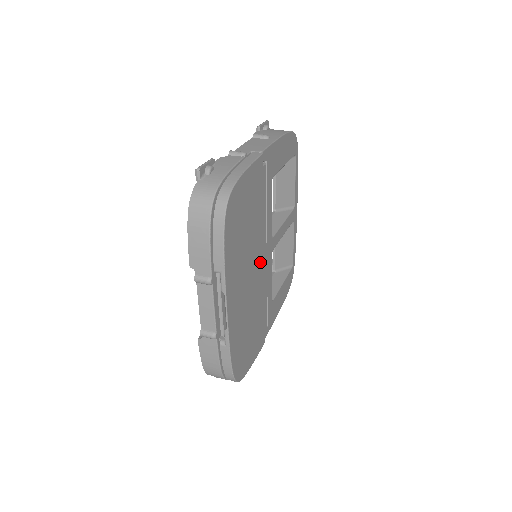
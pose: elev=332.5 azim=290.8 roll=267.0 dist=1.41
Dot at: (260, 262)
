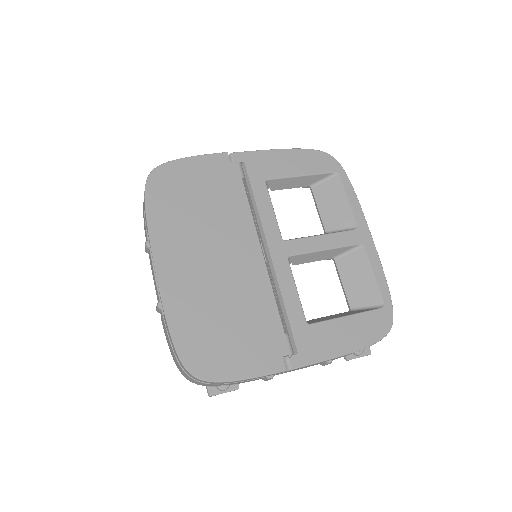
Dot at: (243, 252)
